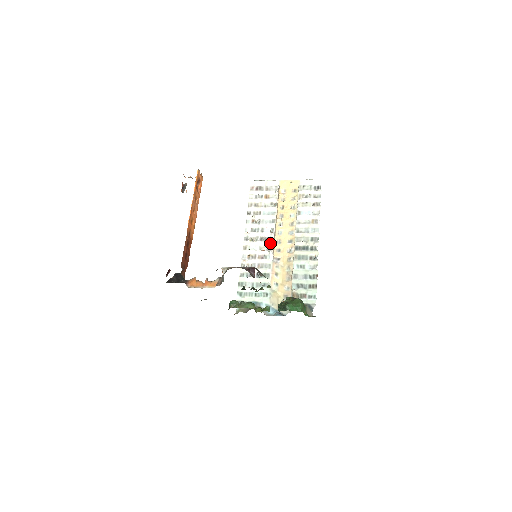
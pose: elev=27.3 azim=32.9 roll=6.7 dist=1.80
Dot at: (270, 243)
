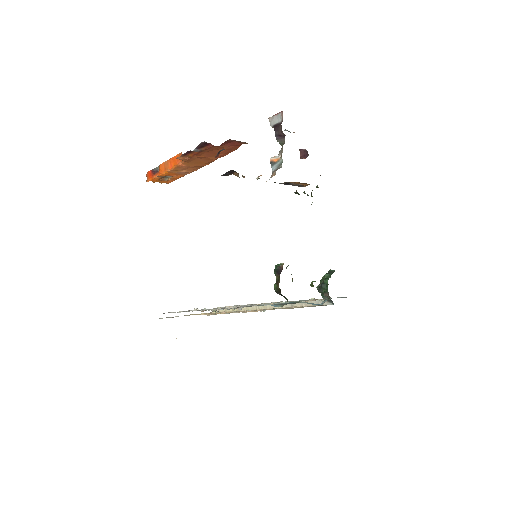
Dot at: occluded
